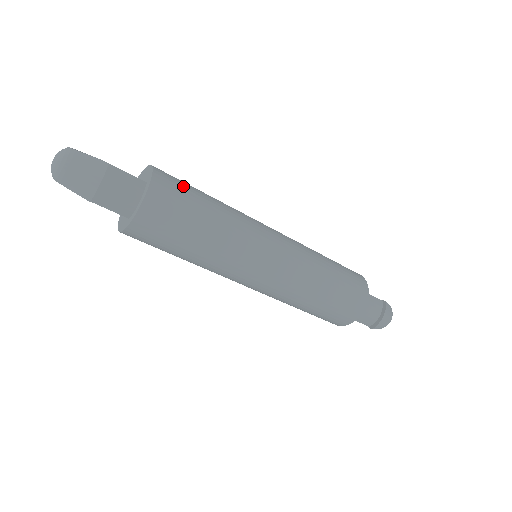
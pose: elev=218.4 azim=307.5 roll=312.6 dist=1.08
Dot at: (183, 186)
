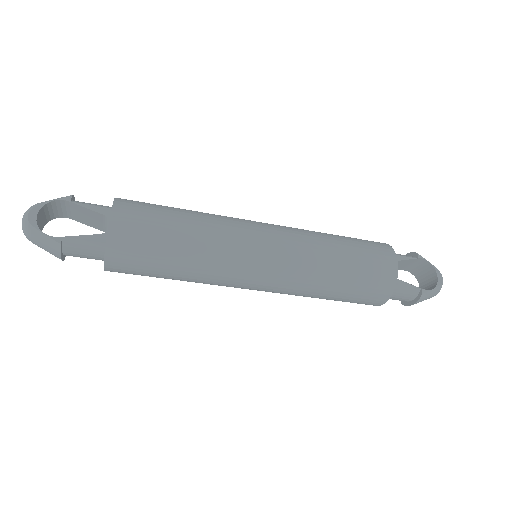
Dot at: (144, 242)
